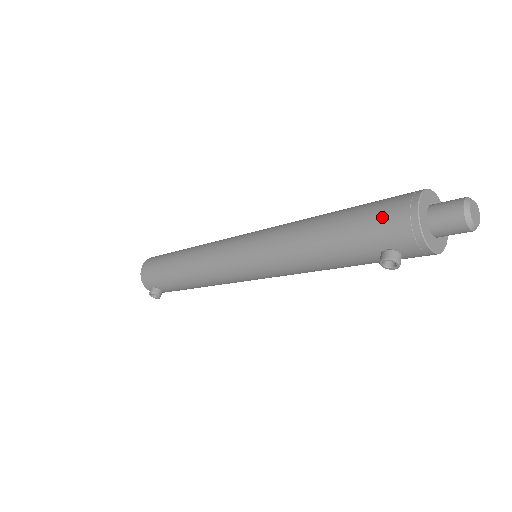
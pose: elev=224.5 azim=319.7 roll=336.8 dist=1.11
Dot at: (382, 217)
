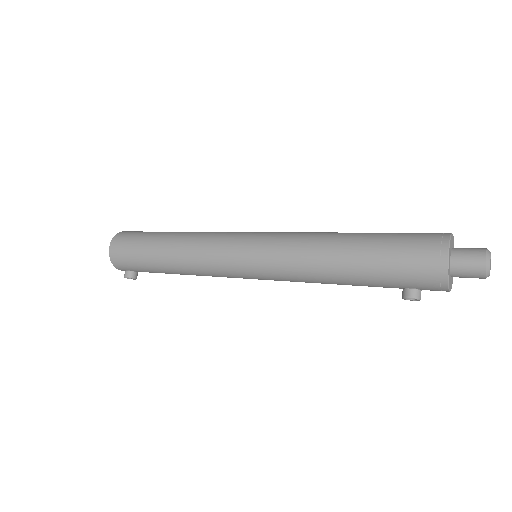
Dot at: (411, 264)
